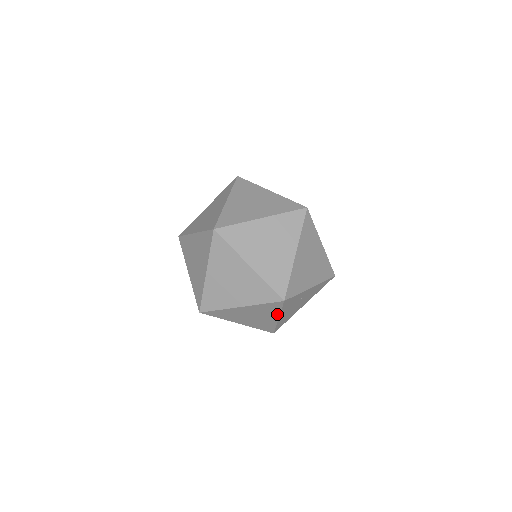
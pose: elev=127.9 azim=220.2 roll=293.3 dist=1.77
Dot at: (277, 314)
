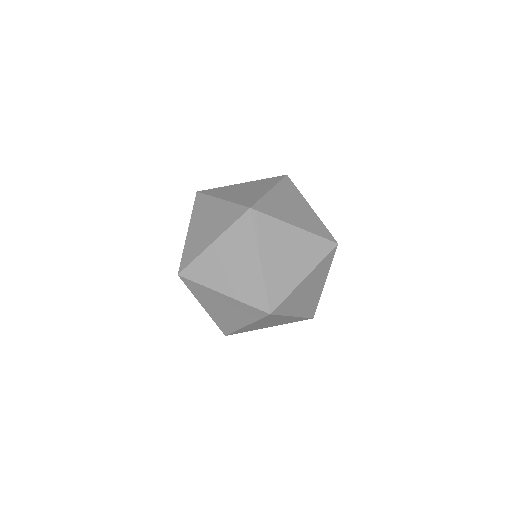
Dot at: (326, 275)
